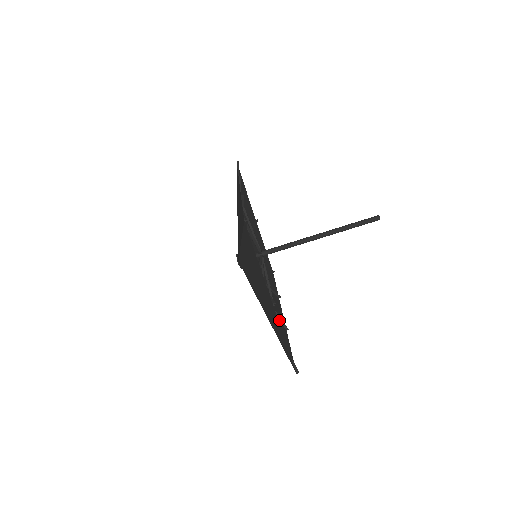
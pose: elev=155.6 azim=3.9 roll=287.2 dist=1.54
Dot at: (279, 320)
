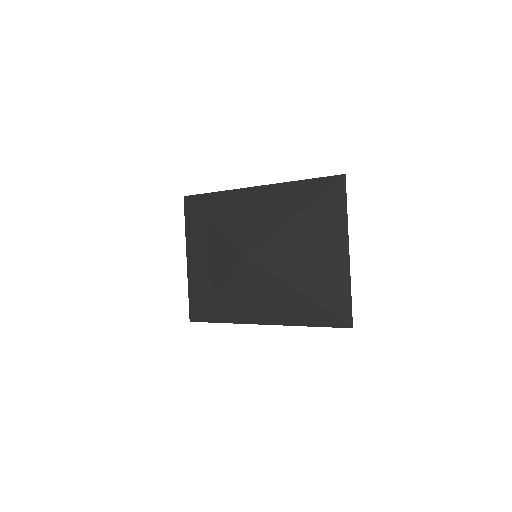
Dot at: (284, 314)
